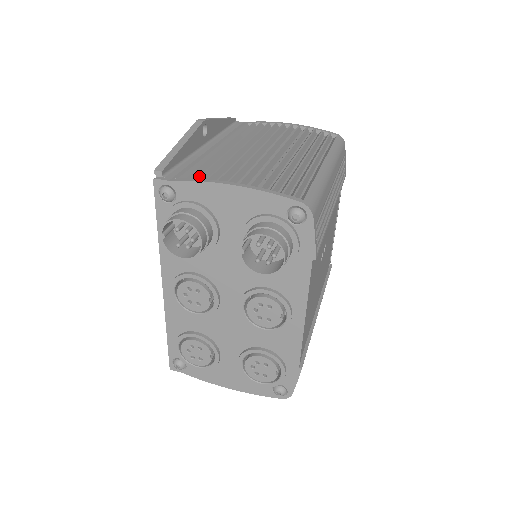
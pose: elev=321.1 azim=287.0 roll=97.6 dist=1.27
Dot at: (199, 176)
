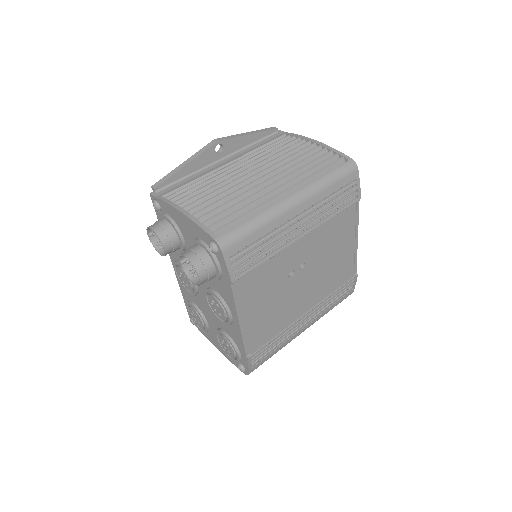
Dot at: (173, 197)
